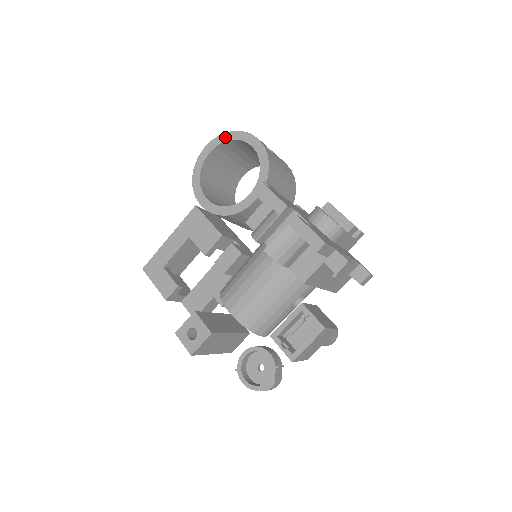
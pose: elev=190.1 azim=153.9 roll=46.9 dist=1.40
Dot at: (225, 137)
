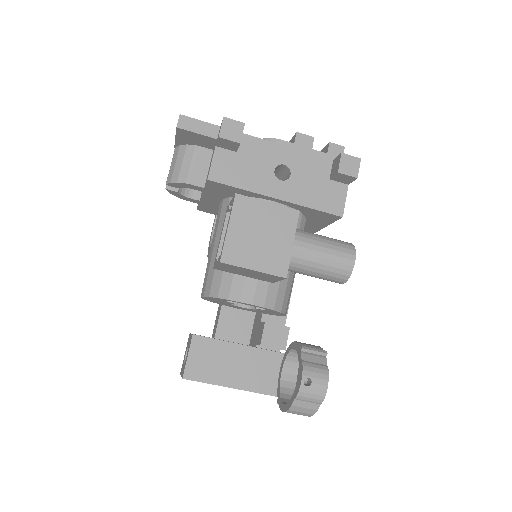
Dot at: occluded
